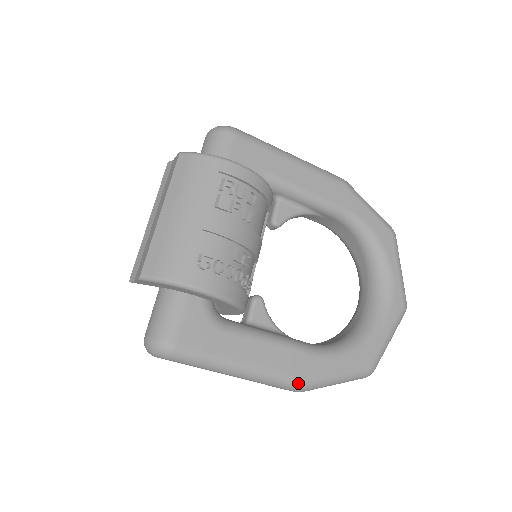
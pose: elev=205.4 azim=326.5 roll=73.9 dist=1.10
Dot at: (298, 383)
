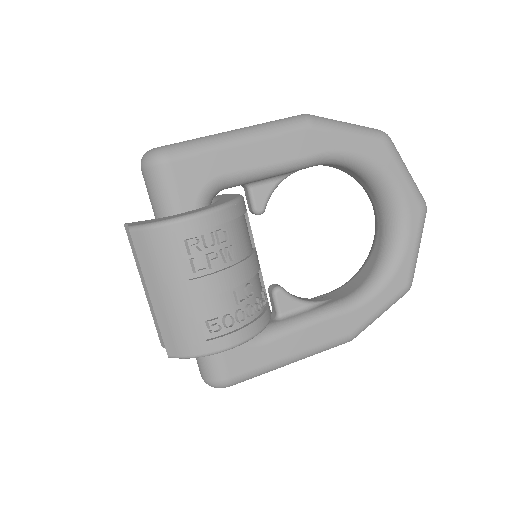
Dot at: (345, 340)
